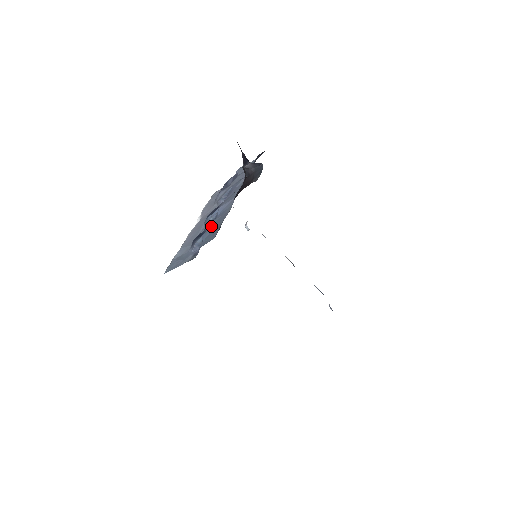
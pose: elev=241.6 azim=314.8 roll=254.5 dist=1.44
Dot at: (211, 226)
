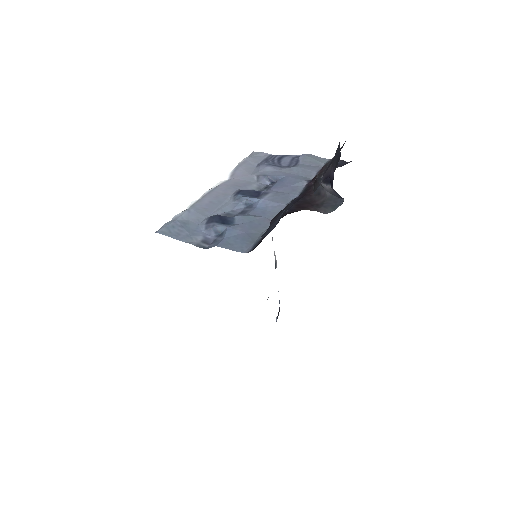
Dot at: (244, 224)
